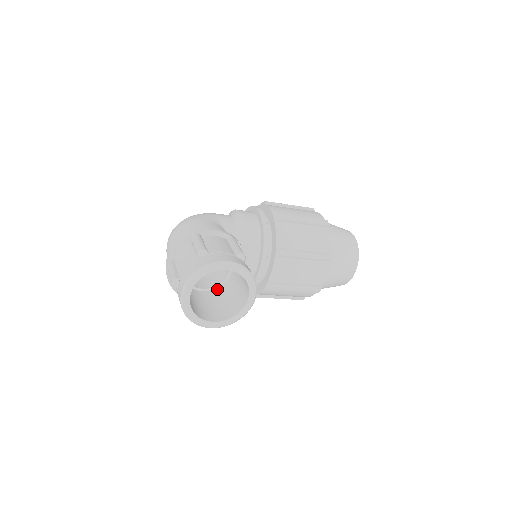
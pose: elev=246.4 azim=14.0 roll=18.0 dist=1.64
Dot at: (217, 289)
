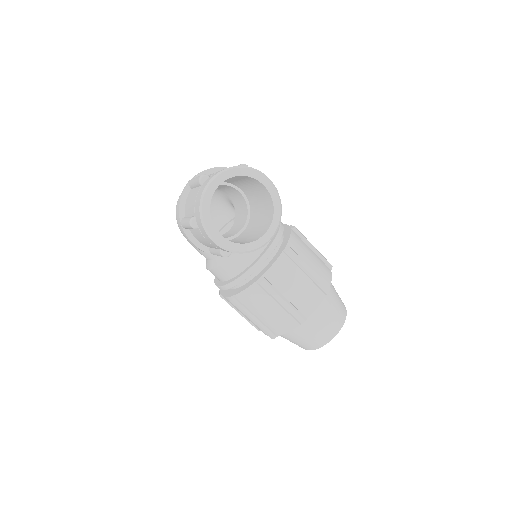
Dot at: occluded
